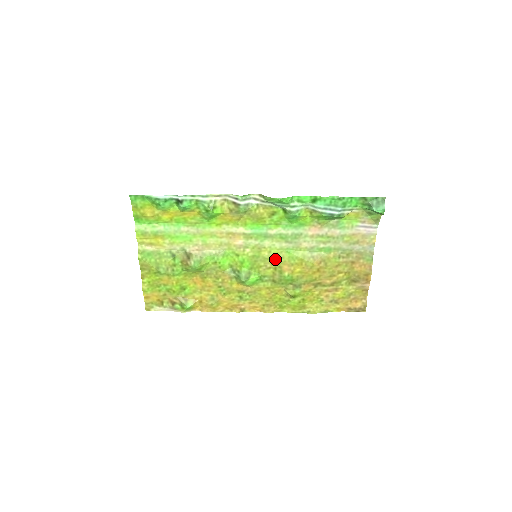
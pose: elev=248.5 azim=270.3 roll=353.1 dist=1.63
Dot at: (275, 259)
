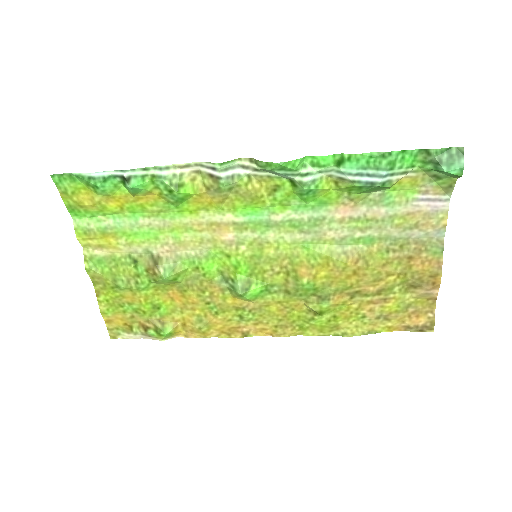
Dot at: (286, 259)
